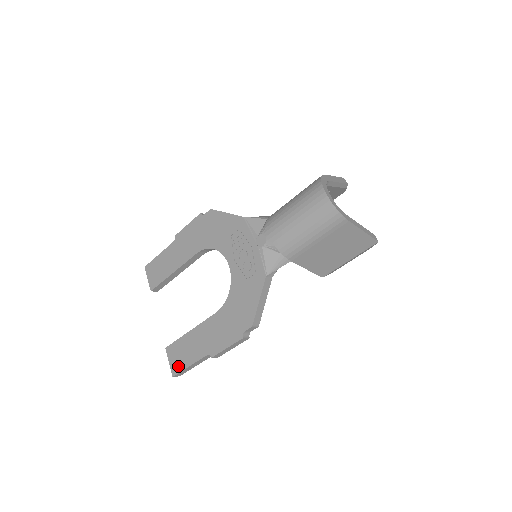
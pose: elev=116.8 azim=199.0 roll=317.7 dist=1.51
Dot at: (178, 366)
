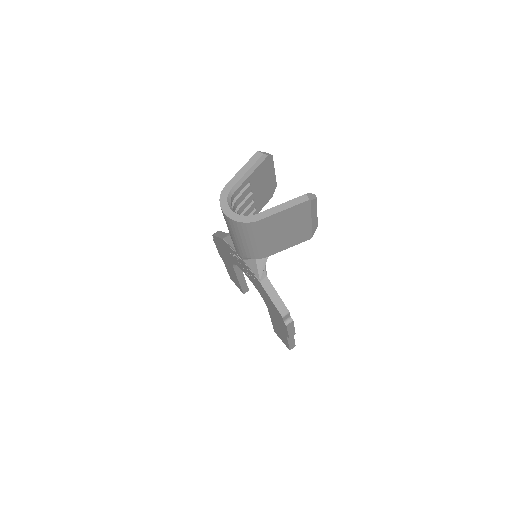
Dot at: (286, 344)
